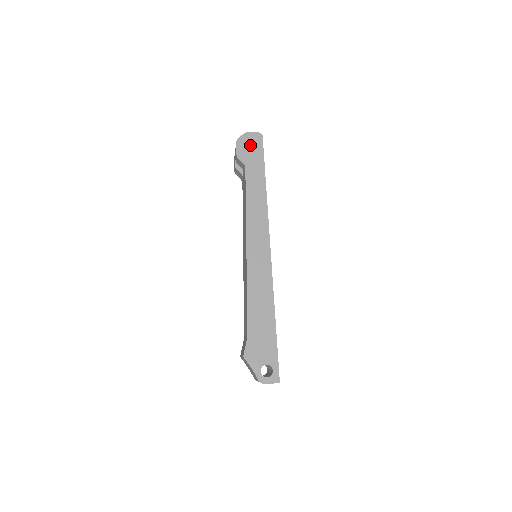
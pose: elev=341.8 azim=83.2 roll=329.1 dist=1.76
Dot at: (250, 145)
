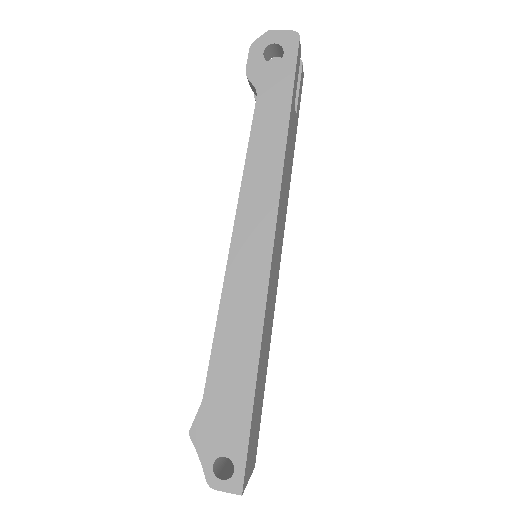
Dot at: (280, 56)
